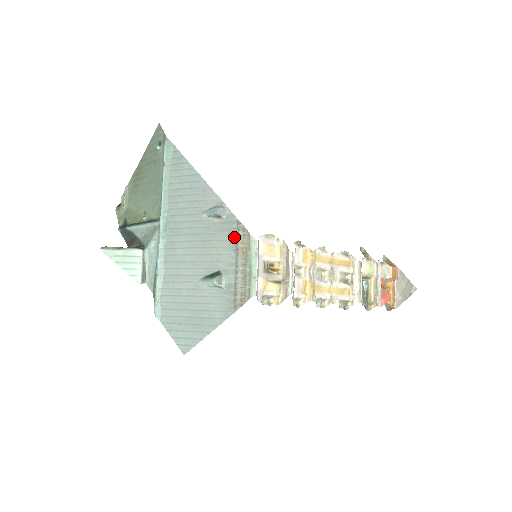
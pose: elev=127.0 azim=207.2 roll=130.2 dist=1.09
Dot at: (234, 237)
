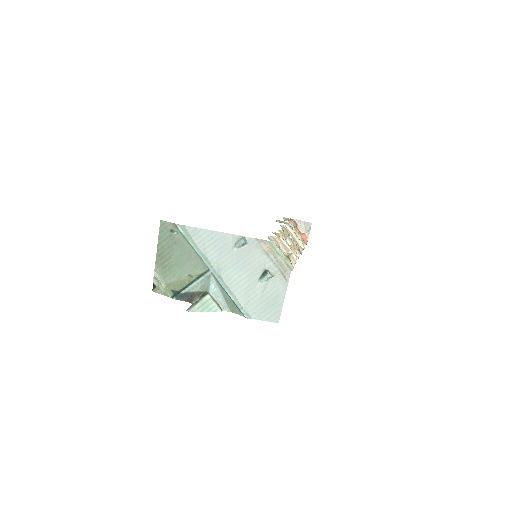
Dot at: (260, 248)
